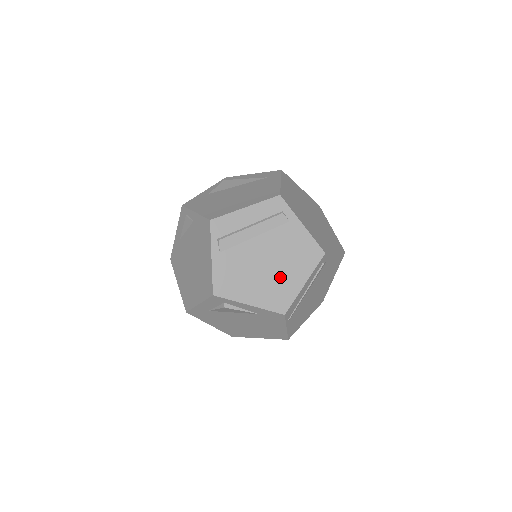
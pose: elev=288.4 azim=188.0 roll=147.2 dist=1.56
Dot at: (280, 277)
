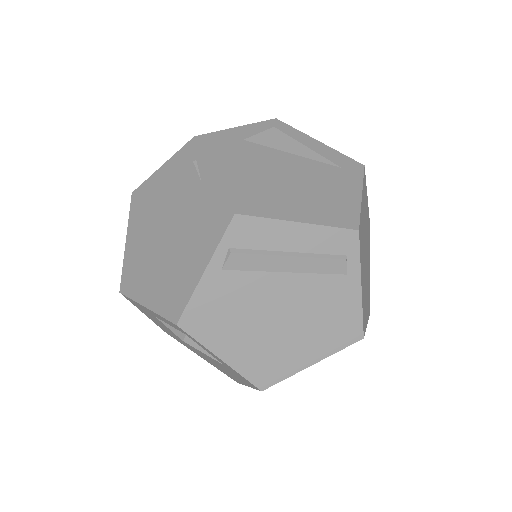
Dot at: (286, 342)
